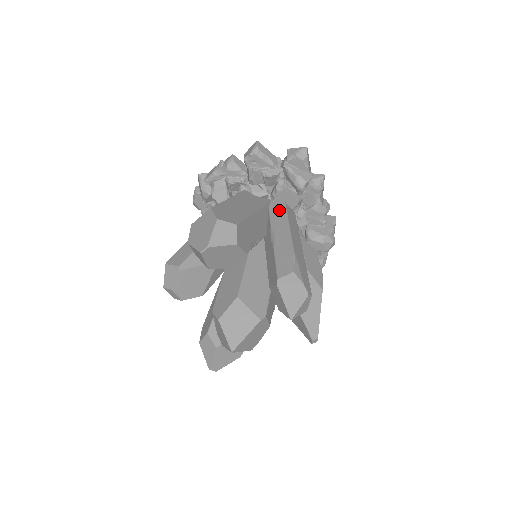
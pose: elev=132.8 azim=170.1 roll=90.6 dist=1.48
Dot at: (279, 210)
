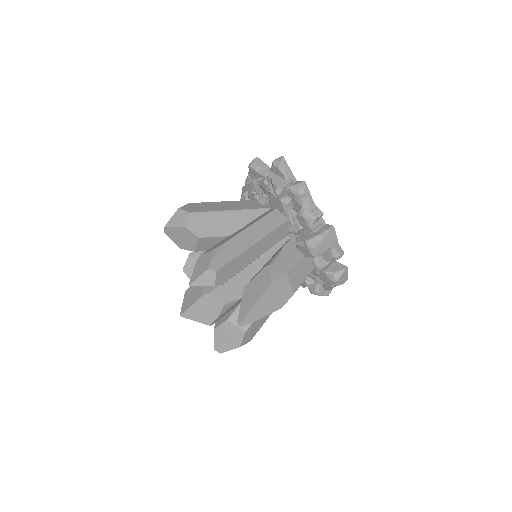
Dot at: (266, 213)
